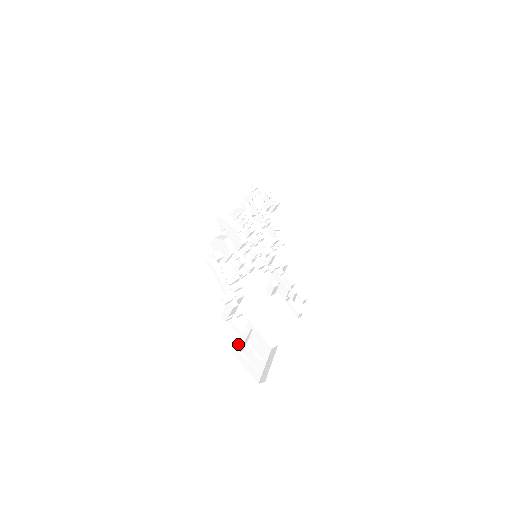
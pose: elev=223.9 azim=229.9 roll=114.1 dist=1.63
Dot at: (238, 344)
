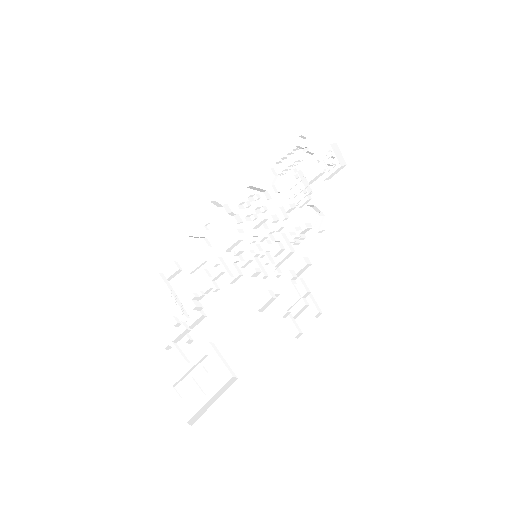
Dot at: (175, 375)
